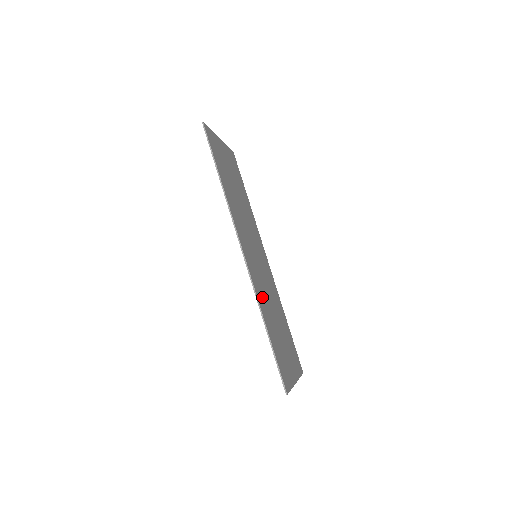
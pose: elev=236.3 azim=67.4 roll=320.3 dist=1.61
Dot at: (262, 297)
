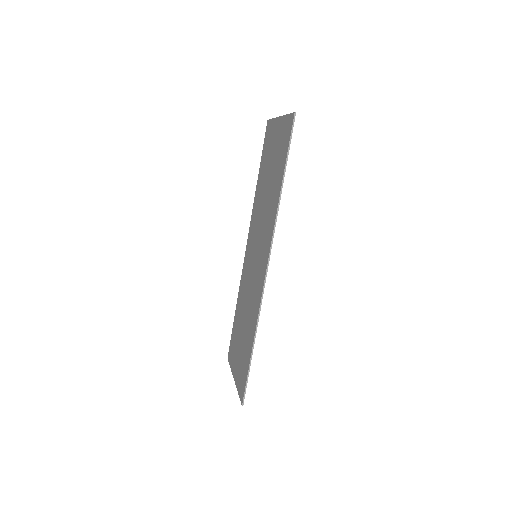
Dot at: occluded
